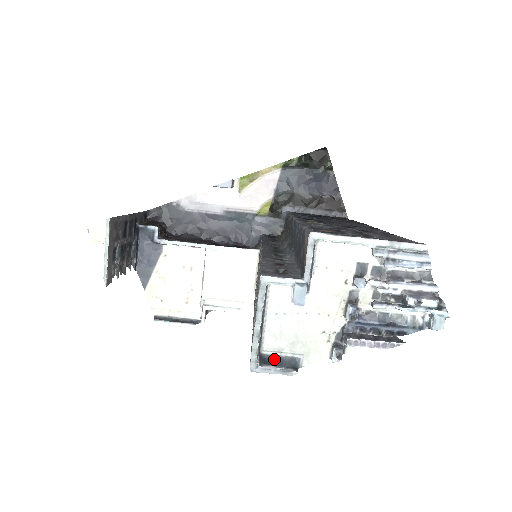
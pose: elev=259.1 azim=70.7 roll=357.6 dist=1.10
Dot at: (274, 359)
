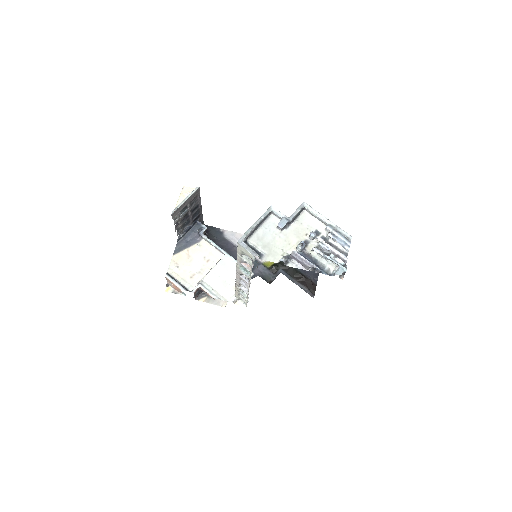
Dot at: (251, 247)
